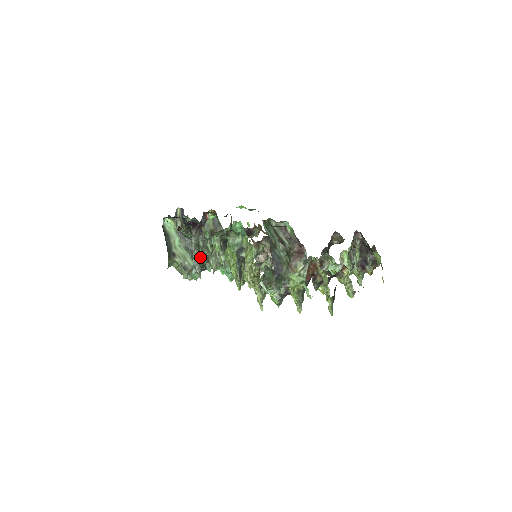
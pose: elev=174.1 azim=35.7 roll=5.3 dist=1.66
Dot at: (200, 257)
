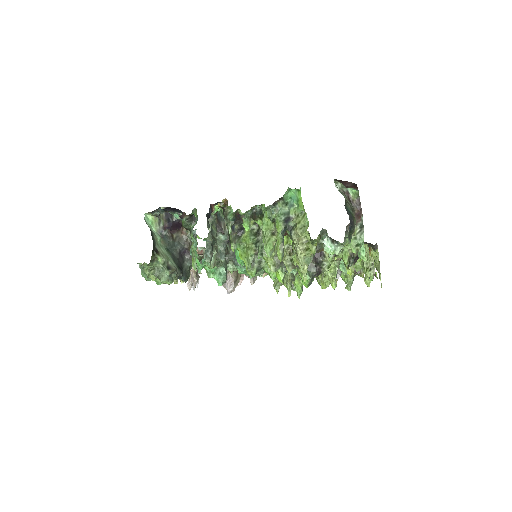
Dot at: (212, 242)
